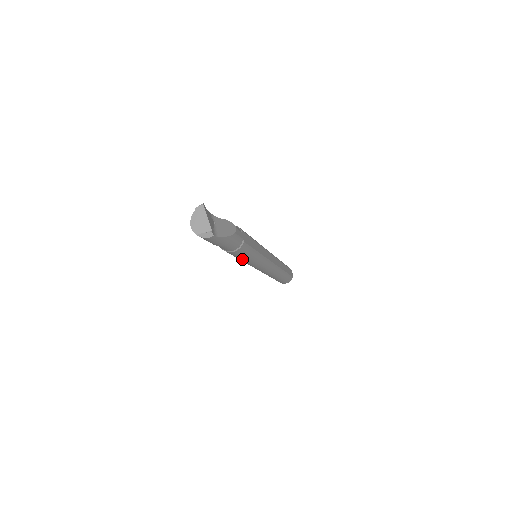
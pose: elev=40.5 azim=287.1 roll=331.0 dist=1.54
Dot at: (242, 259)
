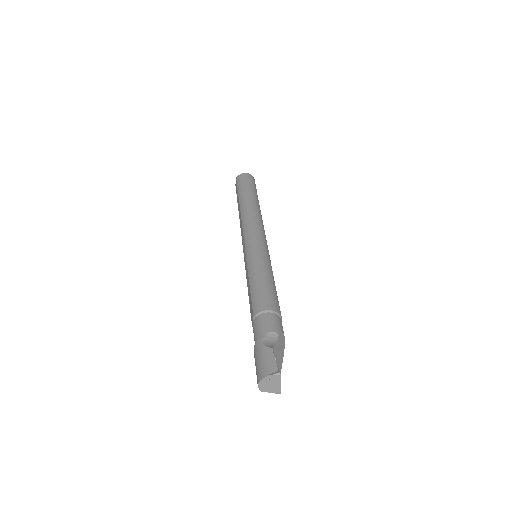
Dot at: occluded
